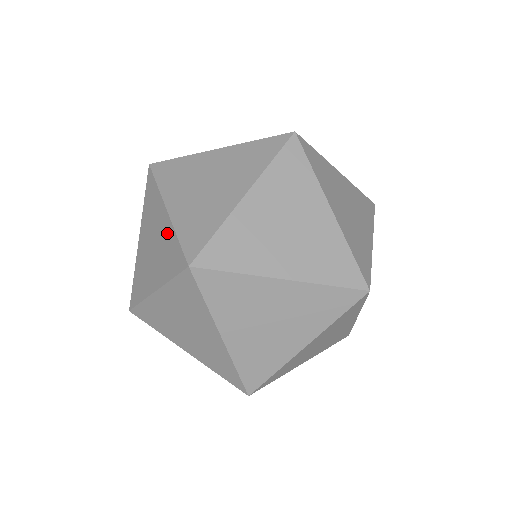
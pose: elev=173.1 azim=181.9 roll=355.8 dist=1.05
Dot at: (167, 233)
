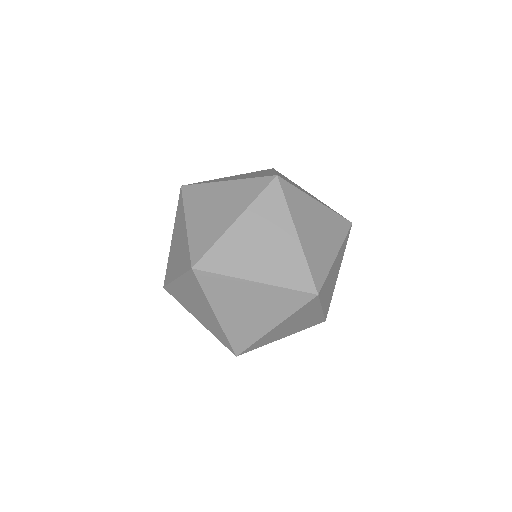
Dot at: (236, 186)
